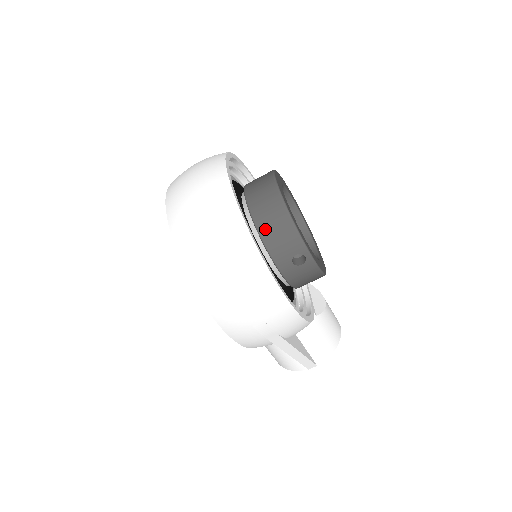
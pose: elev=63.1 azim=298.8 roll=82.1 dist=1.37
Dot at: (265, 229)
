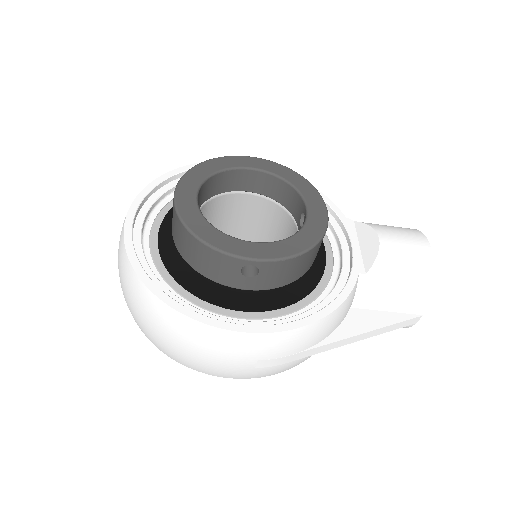
Dot at: (195, 264)
